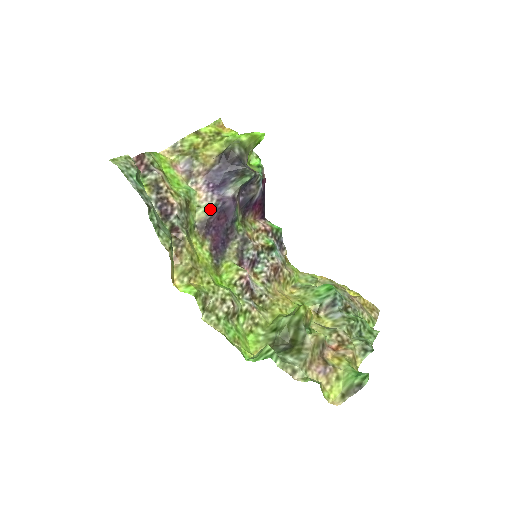
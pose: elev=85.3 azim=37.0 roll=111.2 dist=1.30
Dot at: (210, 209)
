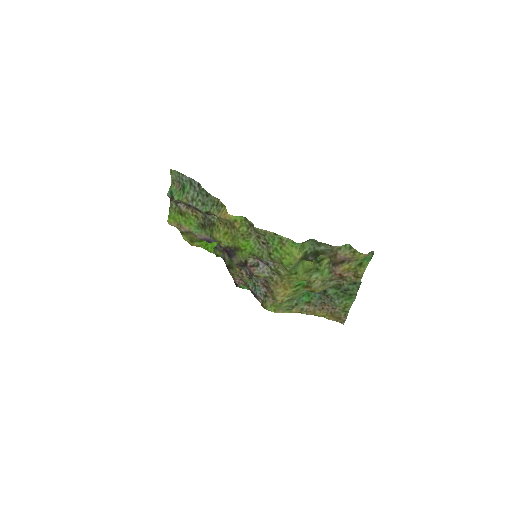
Dot at: occluded
